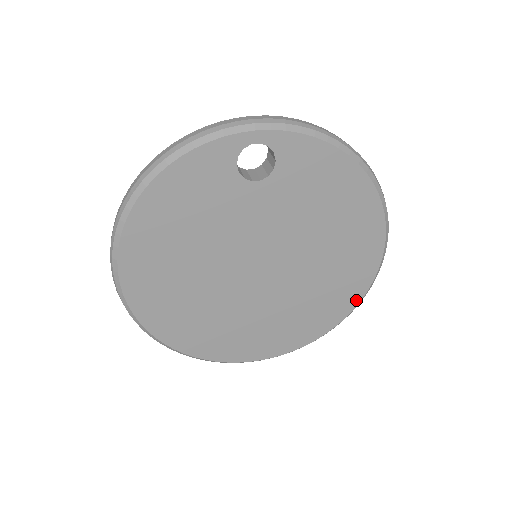
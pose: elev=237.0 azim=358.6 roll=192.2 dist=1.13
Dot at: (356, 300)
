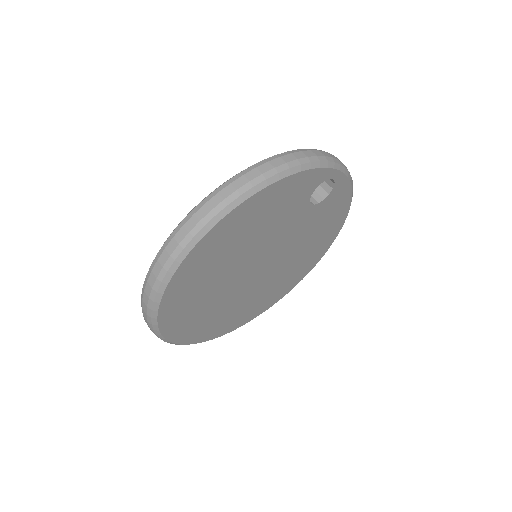
Dot at: (277, 300)
